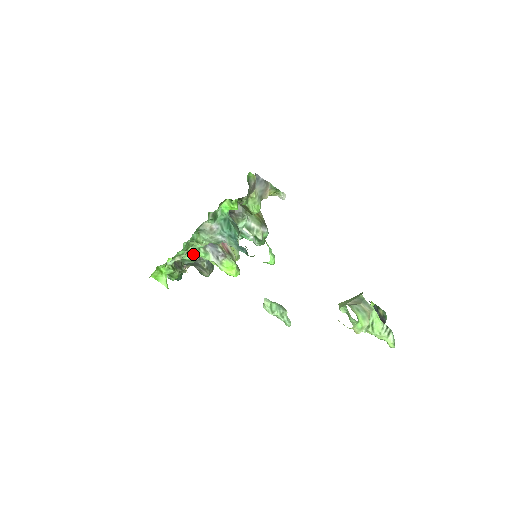
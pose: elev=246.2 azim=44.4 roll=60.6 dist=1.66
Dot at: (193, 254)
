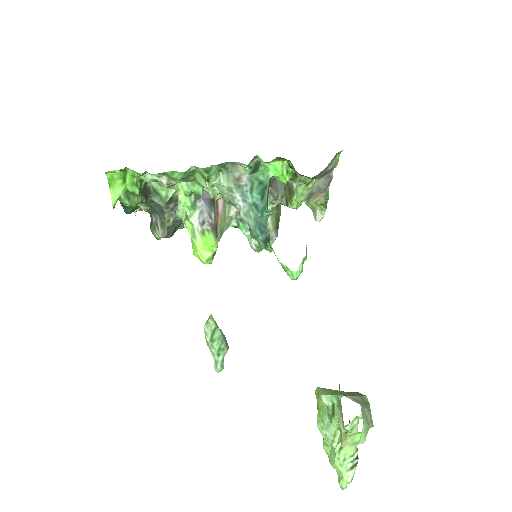
Dot at: (172, 195)
